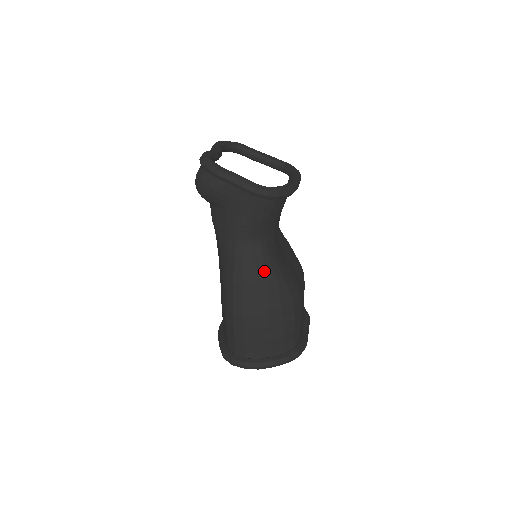
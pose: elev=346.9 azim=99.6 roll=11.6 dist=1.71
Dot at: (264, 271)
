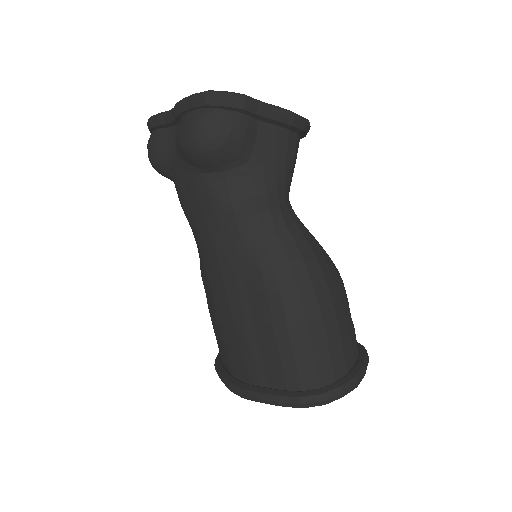
Dot at: (314, 241)
